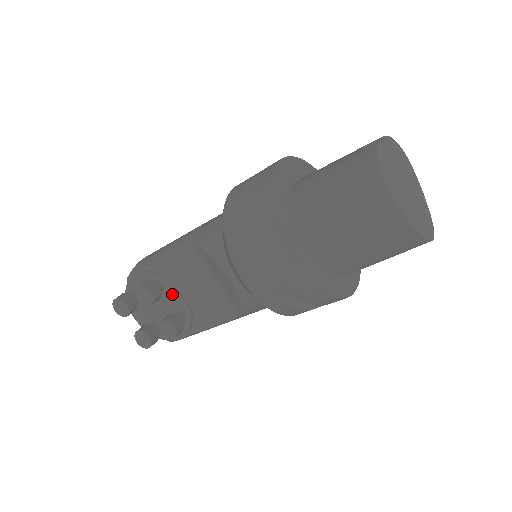
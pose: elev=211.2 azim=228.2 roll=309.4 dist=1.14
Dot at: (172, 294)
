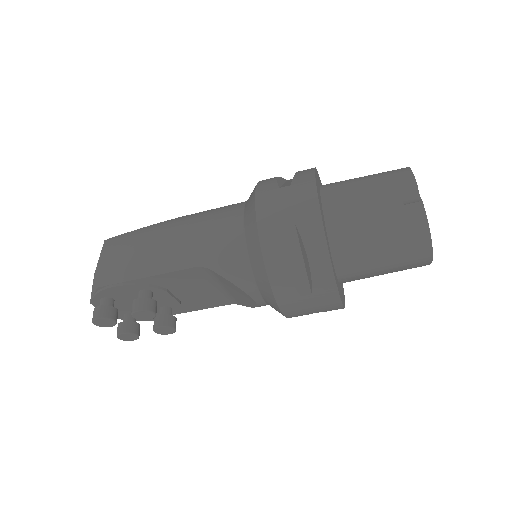
Dot at: (162, 297)
